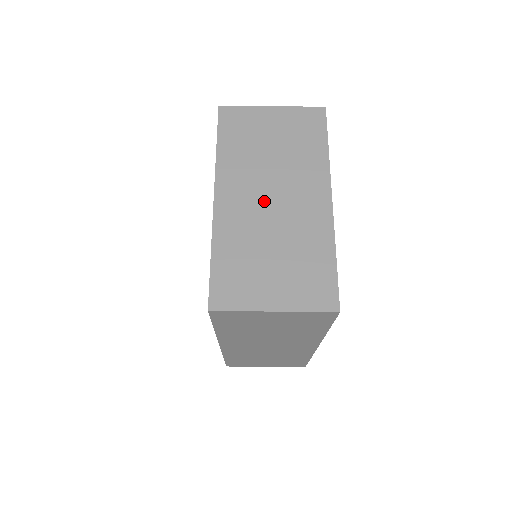
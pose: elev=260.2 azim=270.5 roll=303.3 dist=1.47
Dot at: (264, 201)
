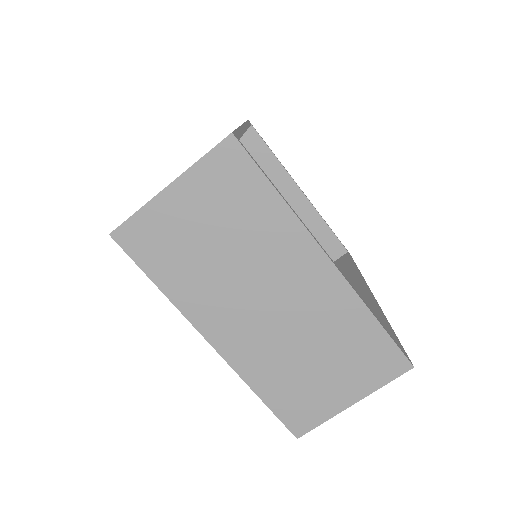
Dot at: (262, 314)
